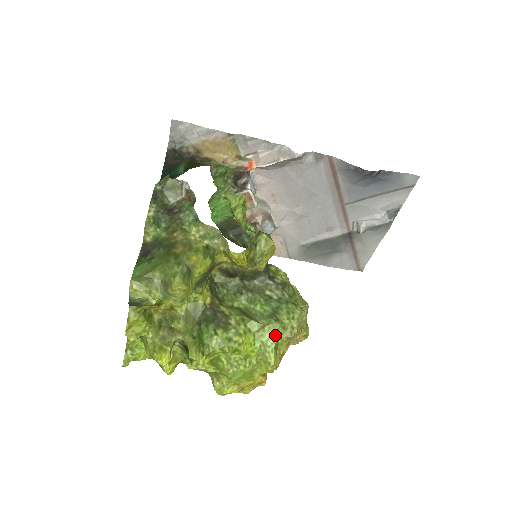
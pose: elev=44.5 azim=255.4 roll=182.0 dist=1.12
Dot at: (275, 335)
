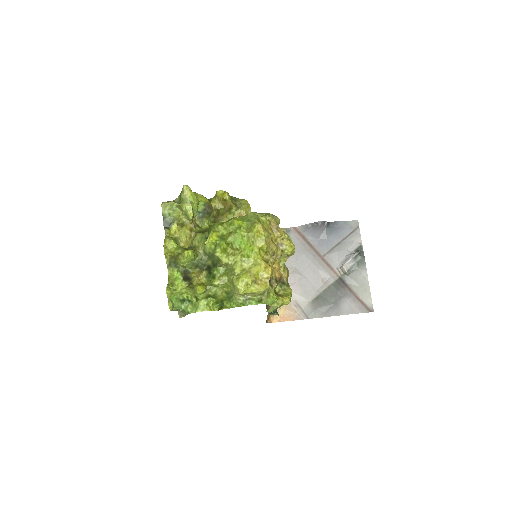
Dot at: (255, 214)
